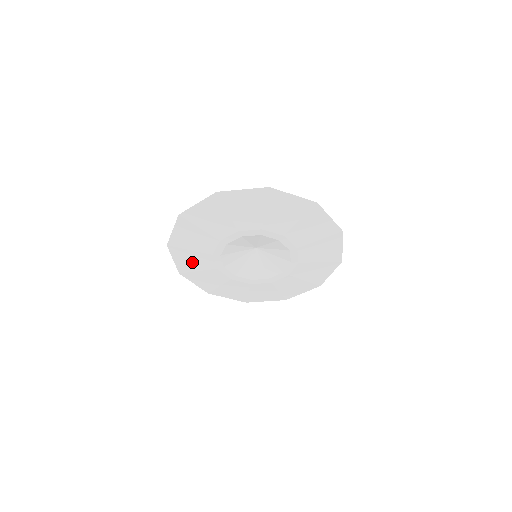
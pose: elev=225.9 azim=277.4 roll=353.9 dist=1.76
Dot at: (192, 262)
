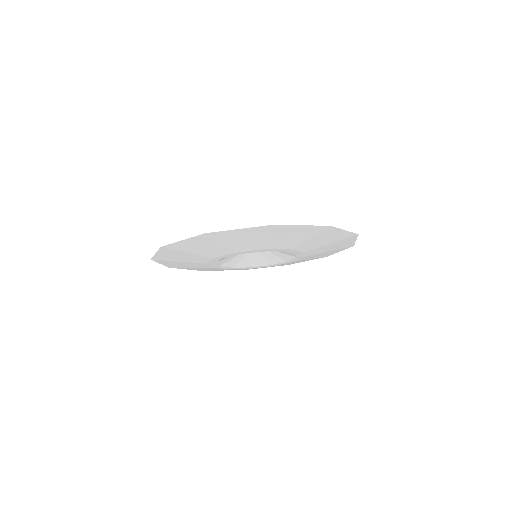
Dot at: (203, 269)
